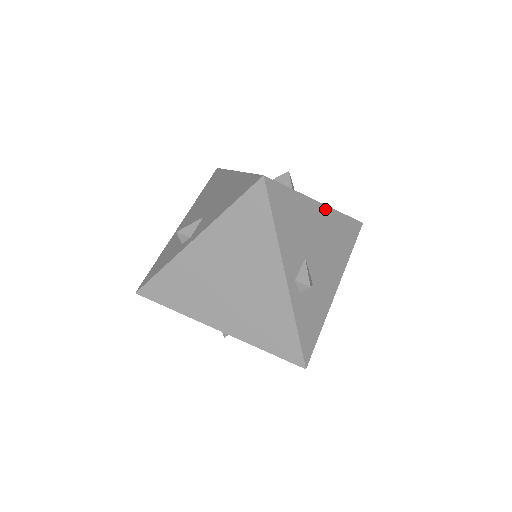
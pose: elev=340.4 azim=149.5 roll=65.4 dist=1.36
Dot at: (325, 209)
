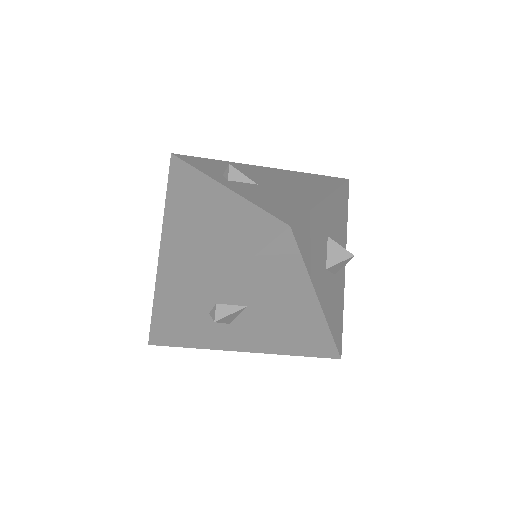
Dot at: (318, 310)
